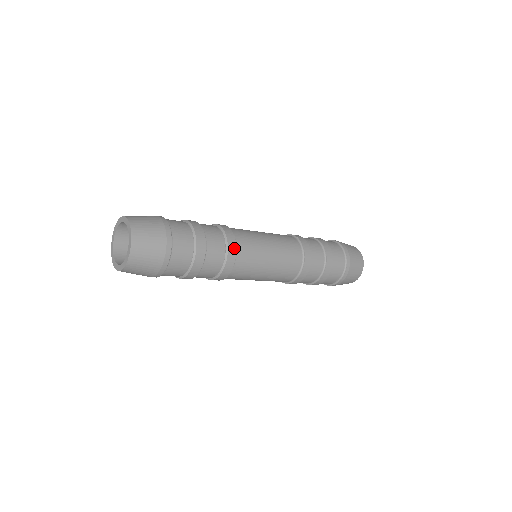
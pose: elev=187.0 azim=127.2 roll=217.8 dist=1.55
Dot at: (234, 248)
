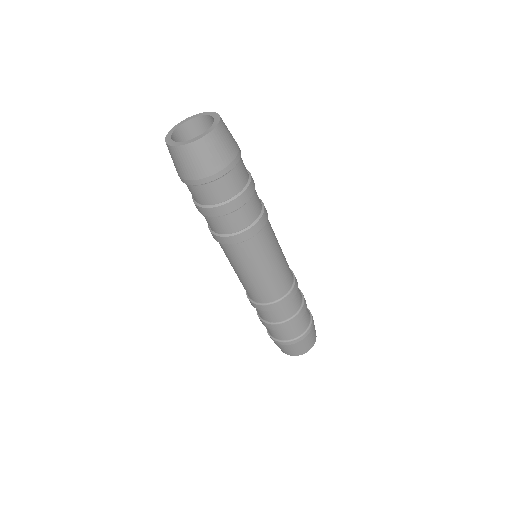
Dot at: occluded
